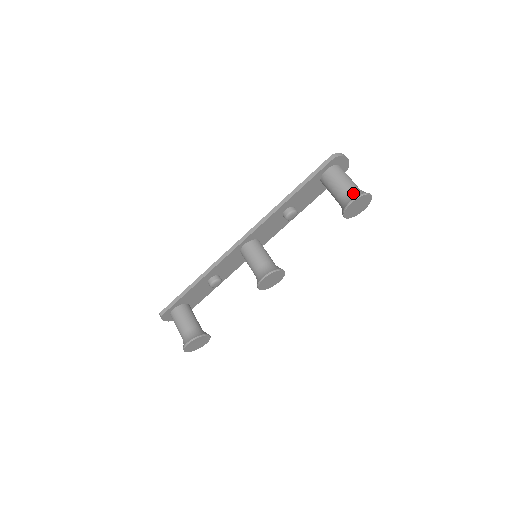
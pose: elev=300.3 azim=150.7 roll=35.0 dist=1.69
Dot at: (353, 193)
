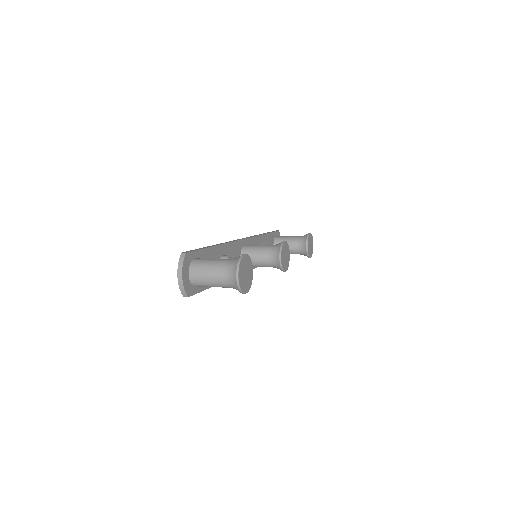
Dot at: occluded
